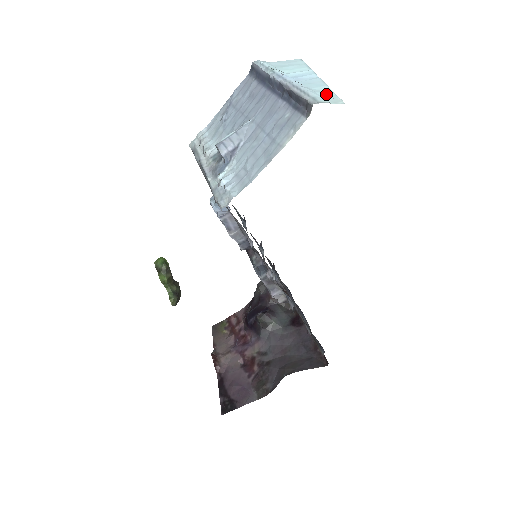
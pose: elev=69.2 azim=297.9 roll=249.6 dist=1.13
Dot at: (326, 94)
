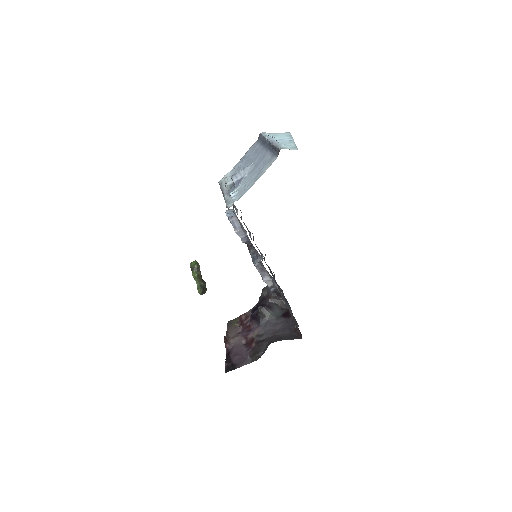
Dot at: (291, 146)
